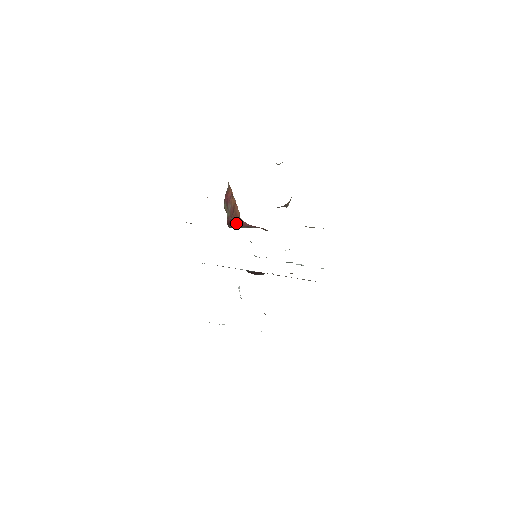
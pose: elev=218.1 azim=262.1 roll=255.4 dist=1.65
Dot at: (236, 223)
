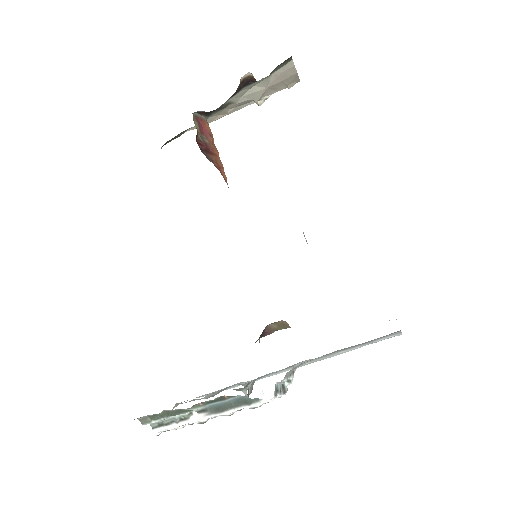
Dot at: (215, 166)
